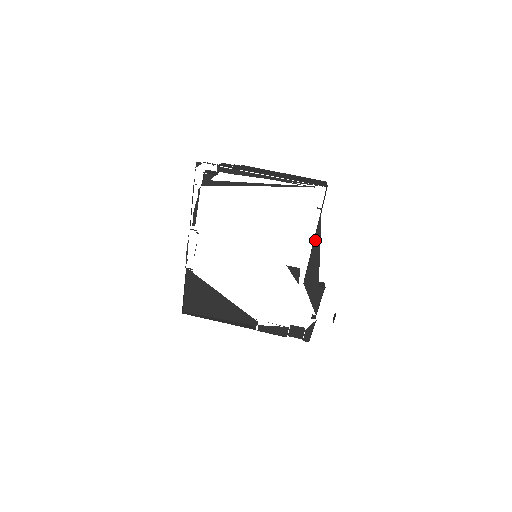
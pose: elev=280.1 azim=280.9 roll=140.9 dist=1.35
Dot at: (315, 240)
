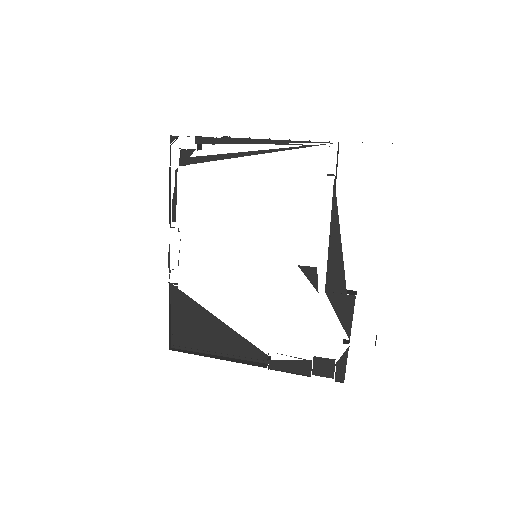
Dot at: (332, 222)
